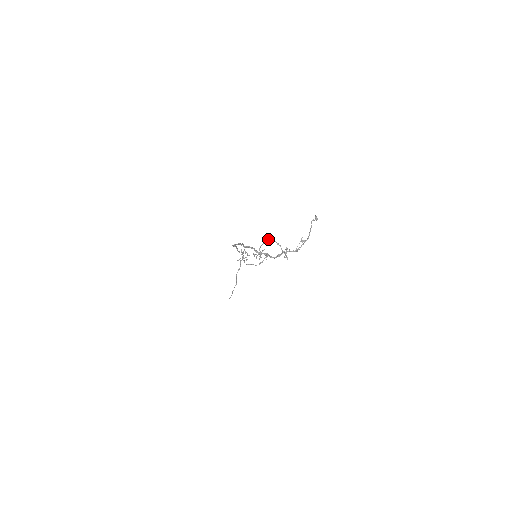
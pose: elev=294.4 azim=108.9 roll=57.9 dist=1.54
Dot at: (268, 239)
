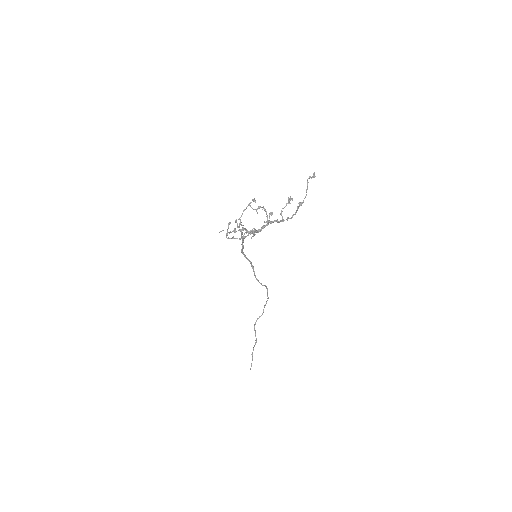
Dot at: (254, 199)
